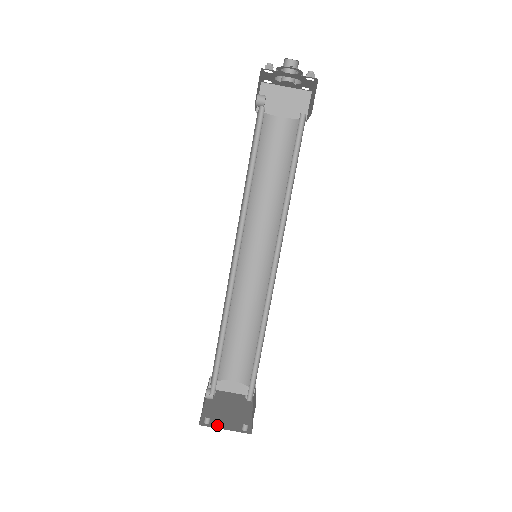
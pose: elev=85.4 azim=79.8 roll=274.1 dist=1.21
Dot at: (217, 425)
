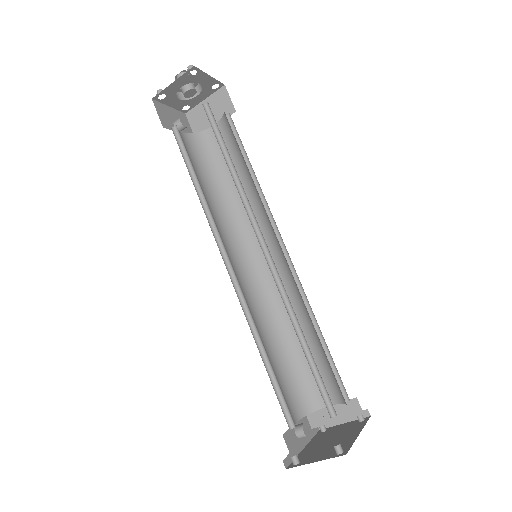
Dot at: (307, 461)
